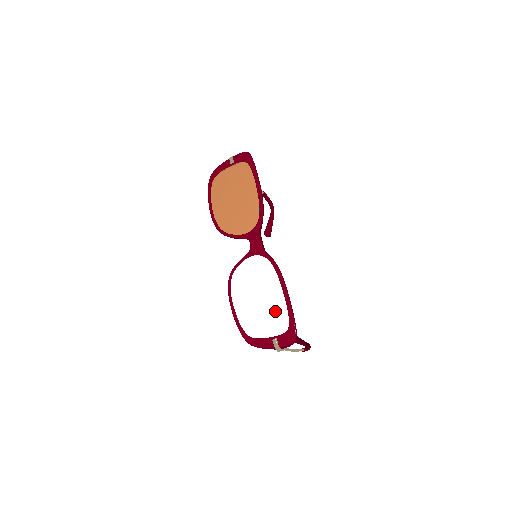
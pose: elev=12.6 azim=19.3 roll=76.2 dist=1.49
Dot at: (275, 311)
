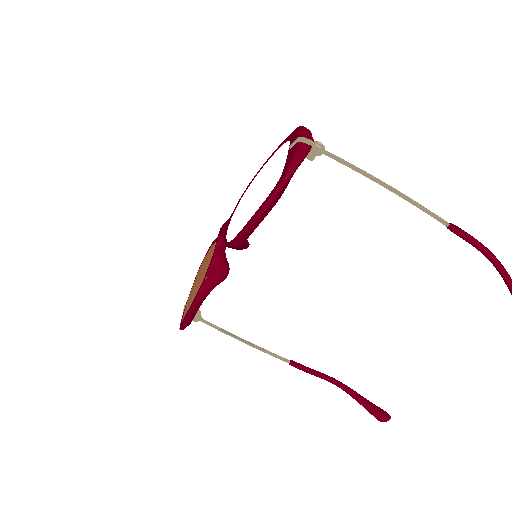
Dot at: (269, 166)
